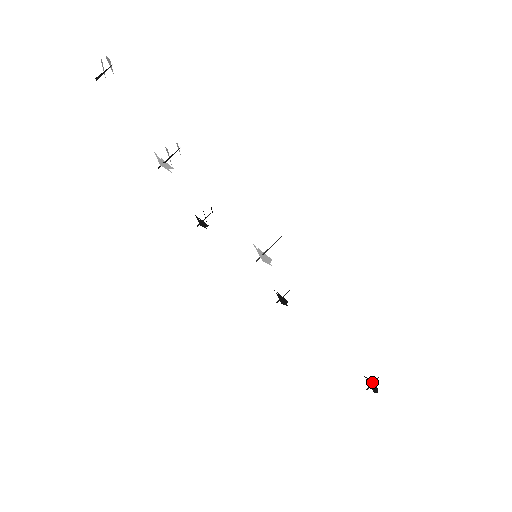
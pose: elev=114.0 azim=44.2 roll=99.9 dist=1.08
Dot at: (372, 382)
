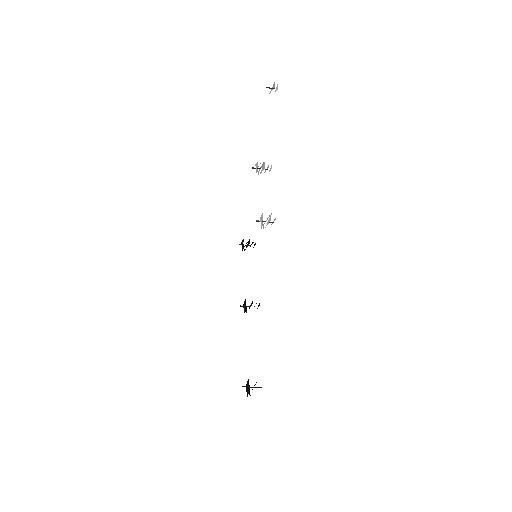
Dot at: occluded
